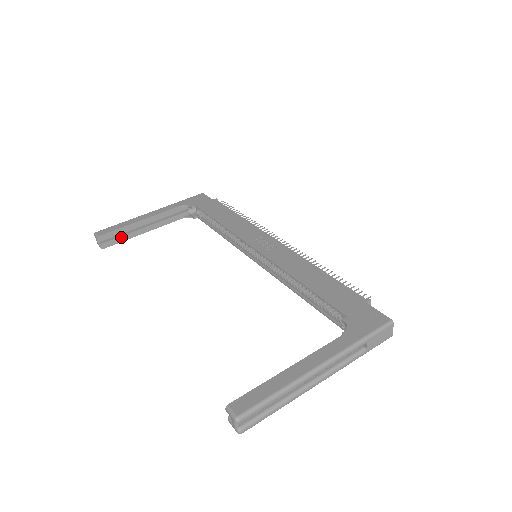
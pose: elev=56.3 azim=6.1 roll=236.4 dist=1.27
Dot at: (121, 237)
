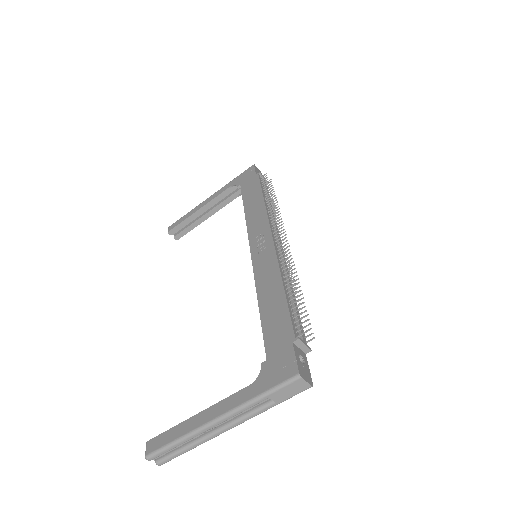
Dot at: (188, 227)
